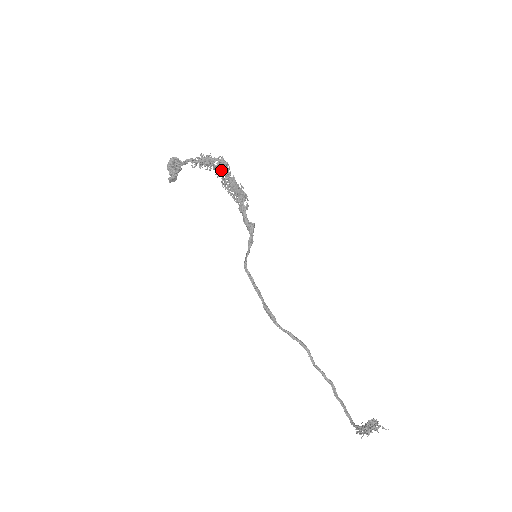
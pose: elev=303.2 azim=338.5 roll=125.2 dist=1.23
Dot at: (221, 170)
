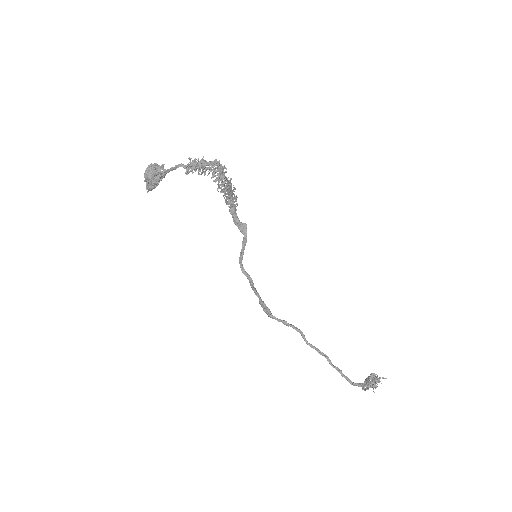
Dot at: (215, 173)
